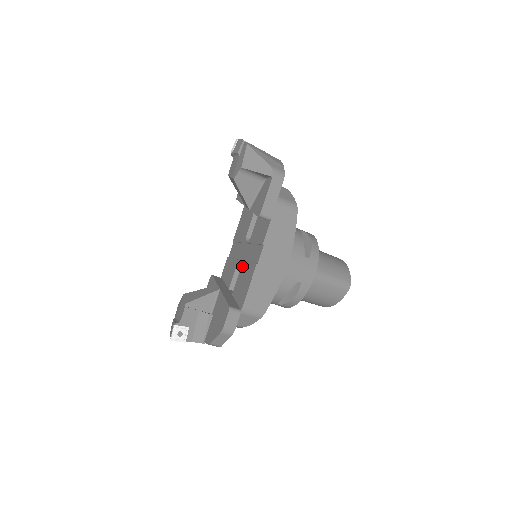
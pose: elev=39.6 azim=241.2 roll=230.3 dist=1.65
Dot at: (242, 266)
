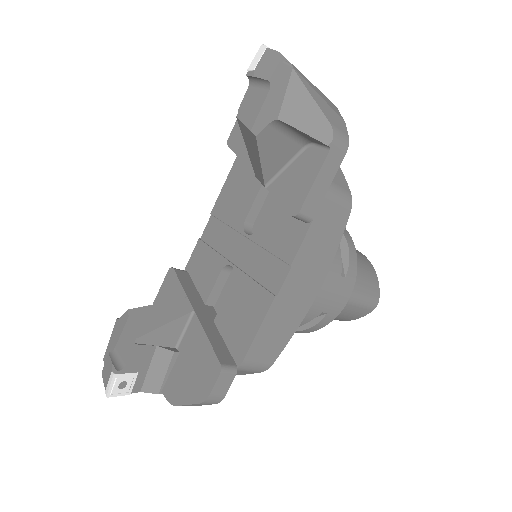
Dot at: (237, 279)
